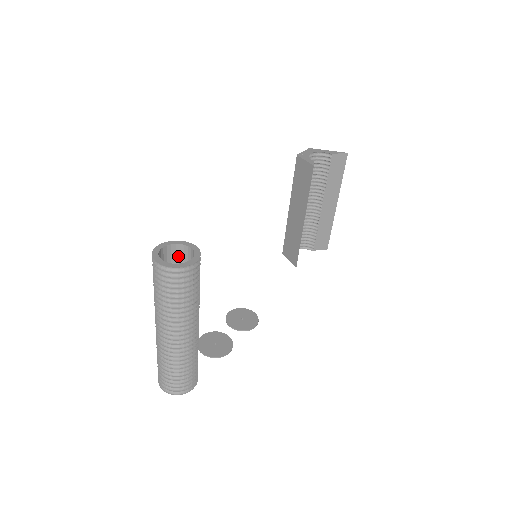
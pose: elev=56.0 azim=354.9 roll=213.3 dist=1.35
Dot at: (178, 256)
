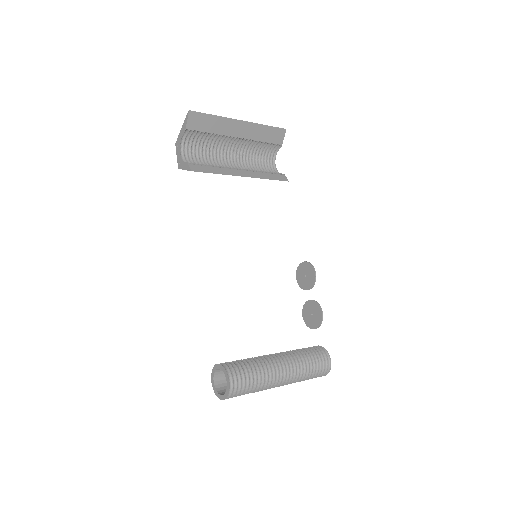
Dot at: occluded
